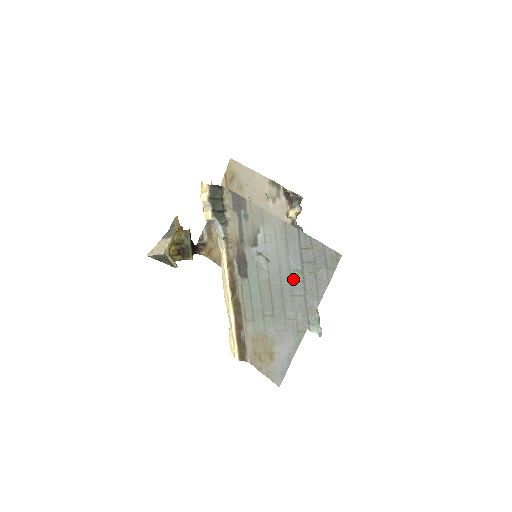
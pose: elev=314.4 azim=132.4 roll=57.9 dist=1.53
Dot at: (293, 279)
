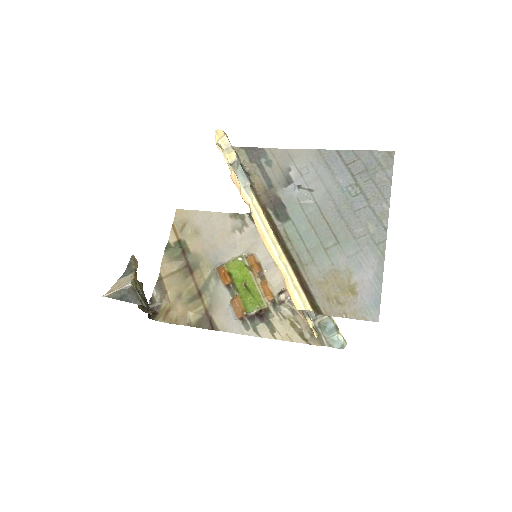
Dot at: (349, 195)
